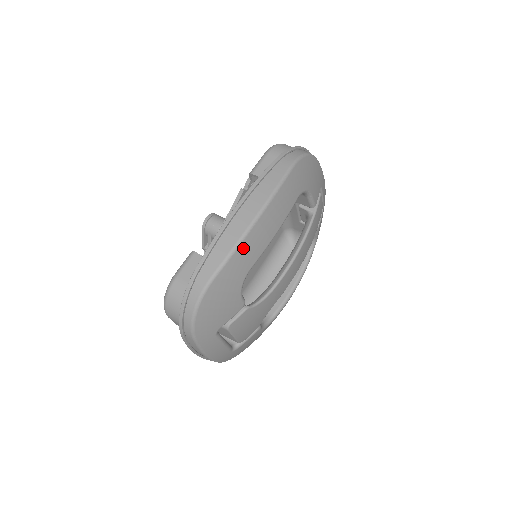
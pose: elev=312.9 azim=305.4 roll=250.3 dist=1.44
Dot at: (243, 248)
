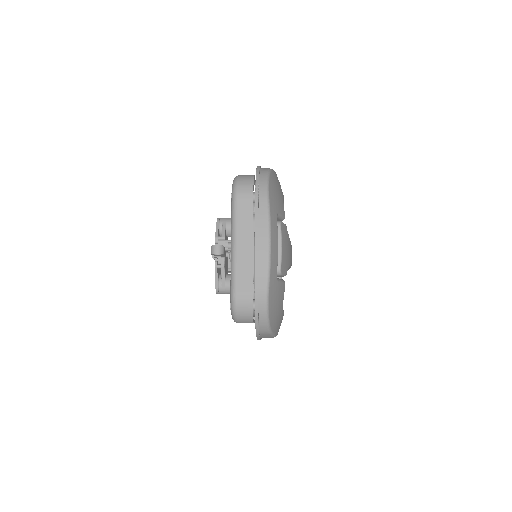
Dot at: occluded
